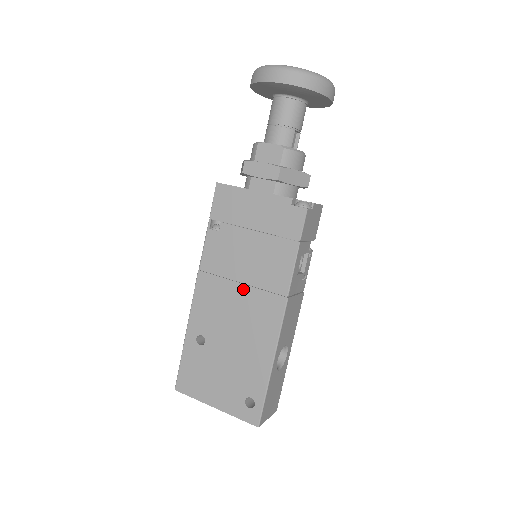
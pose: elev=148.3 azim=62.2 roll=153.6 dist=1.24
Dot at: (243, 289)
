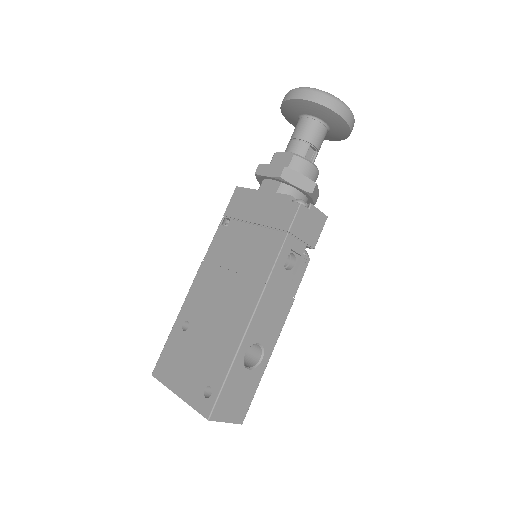
Dot at: (232, 277)
